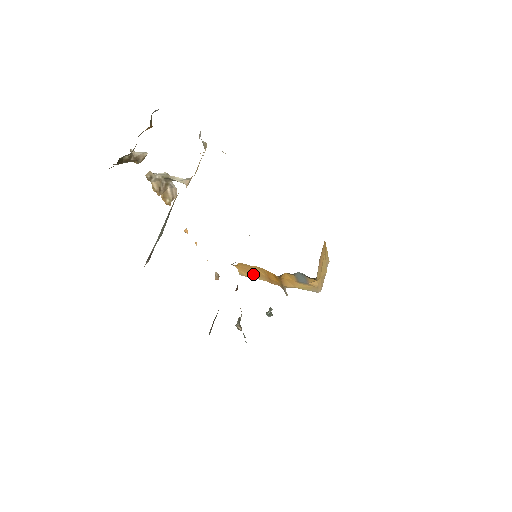
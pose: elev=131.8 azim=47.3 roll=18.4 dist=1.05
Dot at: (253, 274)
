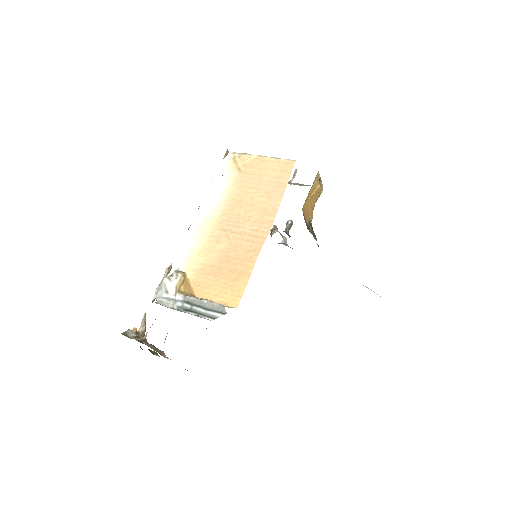
Dot at: occluded
